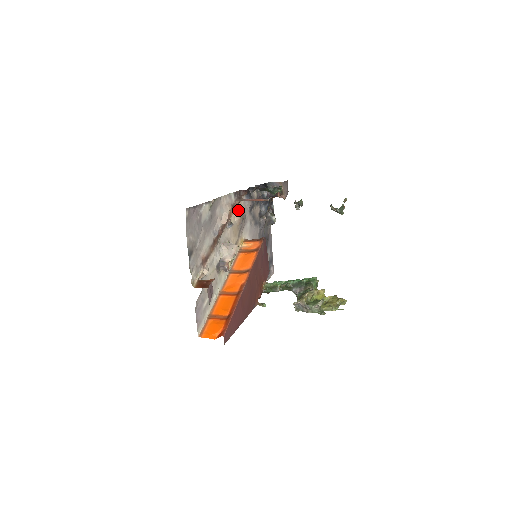
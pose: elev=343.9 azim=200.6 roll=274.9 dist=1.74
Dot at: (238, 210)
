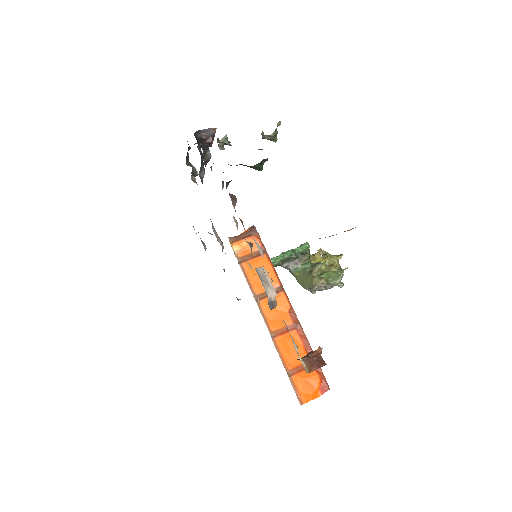
Dot at: occluded
